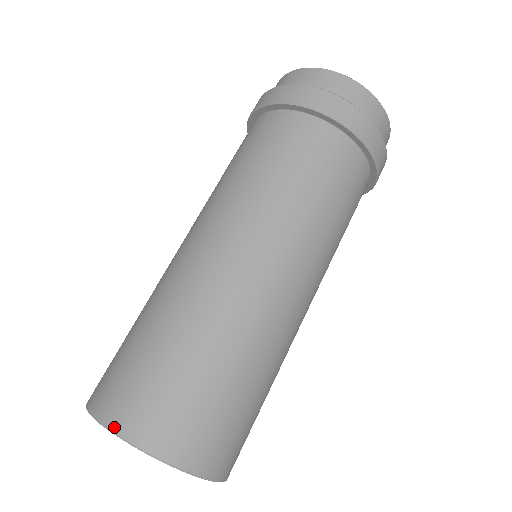
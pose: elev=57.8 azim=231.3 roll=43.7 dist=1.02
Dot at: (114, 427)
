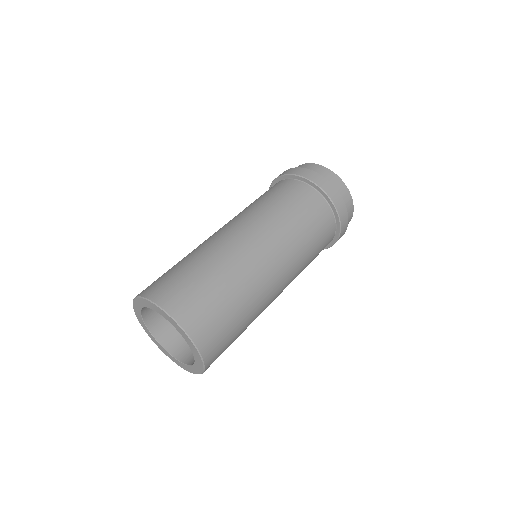
Dot at: (195, 339)
